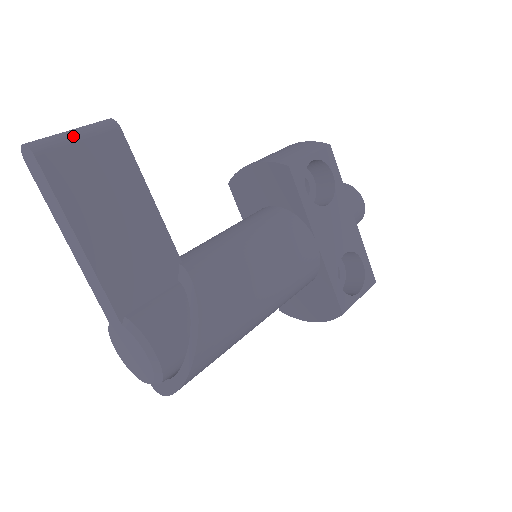
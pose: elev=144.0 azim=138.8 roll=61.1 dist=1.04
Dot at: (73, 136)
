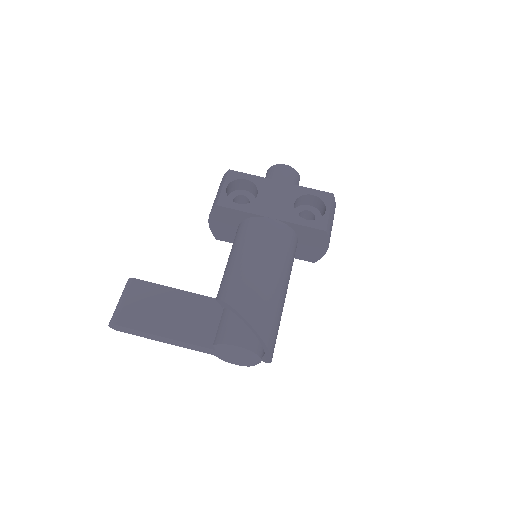
Dot at: (121, 302)
